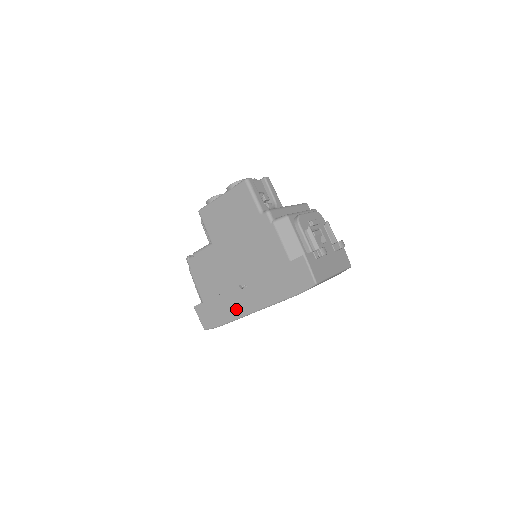
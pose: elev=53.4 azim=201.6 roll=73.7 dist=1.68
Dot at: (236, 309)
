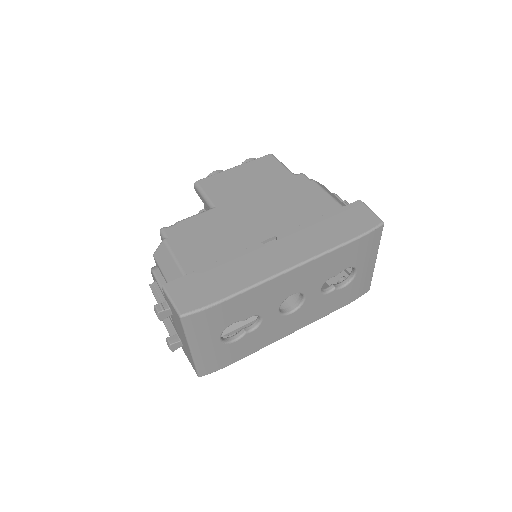
Dot at: (255, 271)
